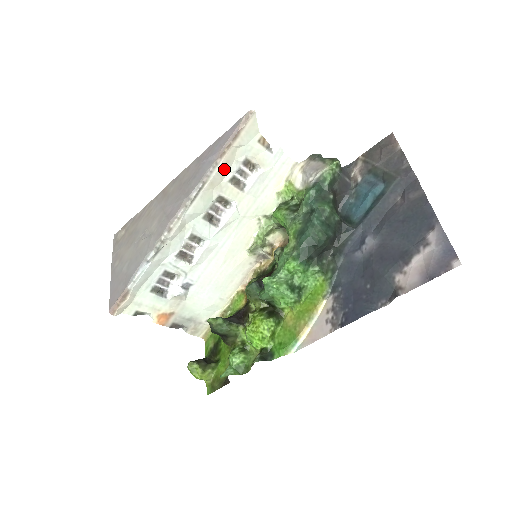
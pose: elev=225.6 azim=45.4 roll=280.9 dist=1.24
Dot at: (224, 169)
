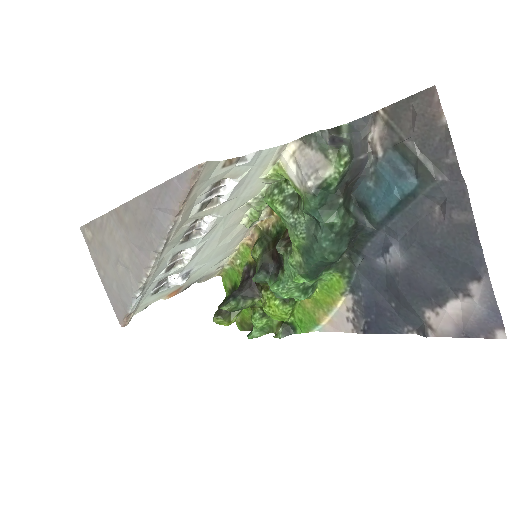
Dot at: (187, 212)
